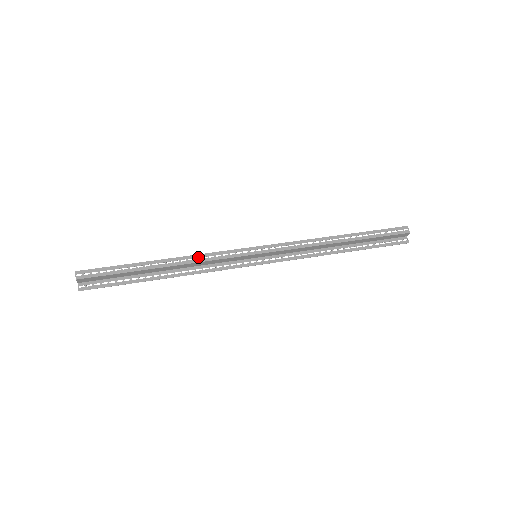
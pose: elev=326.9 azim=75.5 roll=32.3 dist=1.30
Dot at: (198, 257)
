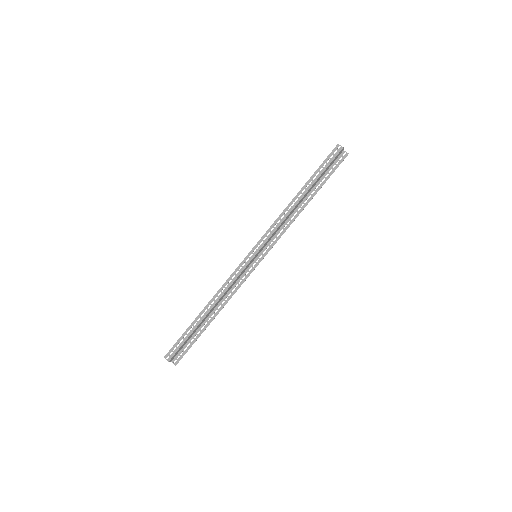
Dot at: (222, 289)
